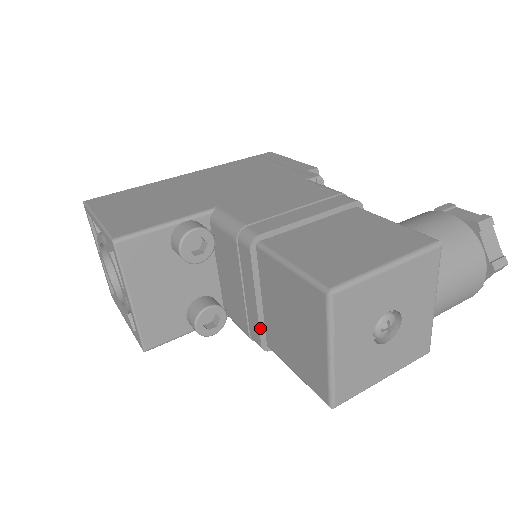
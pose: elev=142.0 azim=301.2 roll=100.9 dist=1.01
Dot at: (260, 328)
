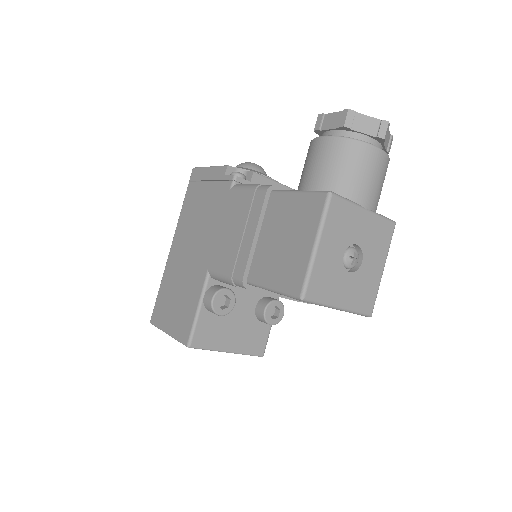
Dot at: (299, 301)
